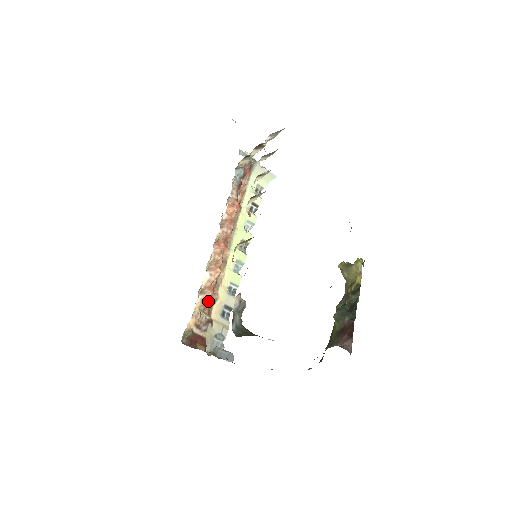
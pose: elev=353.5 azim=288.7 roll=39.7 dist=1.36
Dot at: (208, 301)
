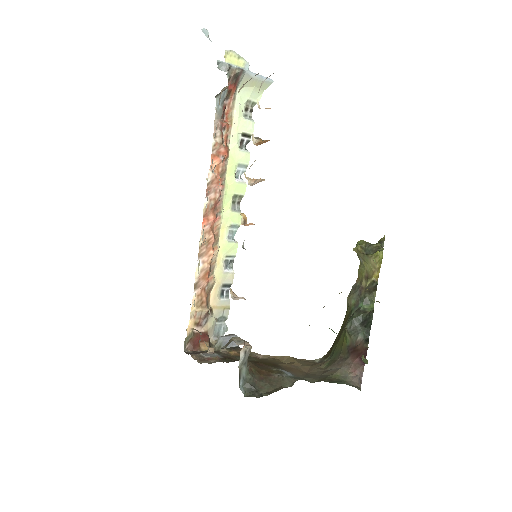
Dot at: (204, 292)
